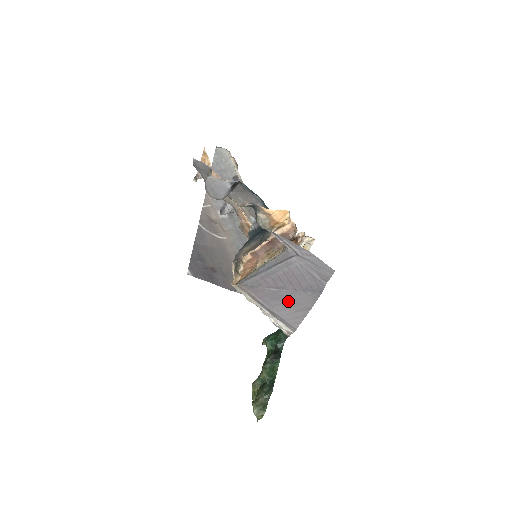
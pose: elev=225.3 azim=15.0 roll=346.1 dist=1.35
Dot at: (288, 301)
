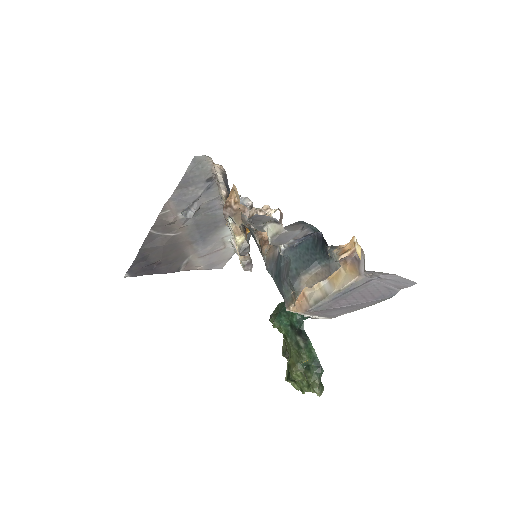
Dot at: (351, 308)
